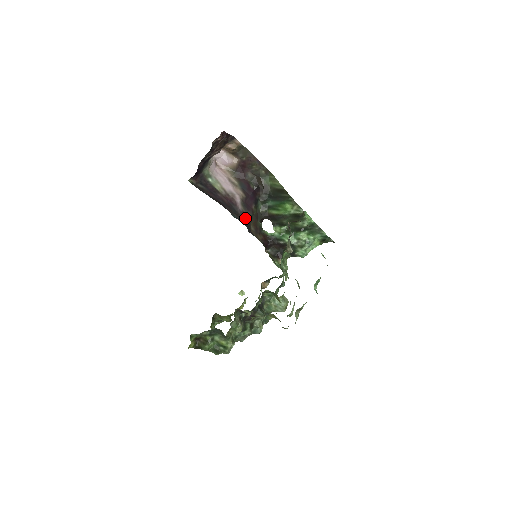
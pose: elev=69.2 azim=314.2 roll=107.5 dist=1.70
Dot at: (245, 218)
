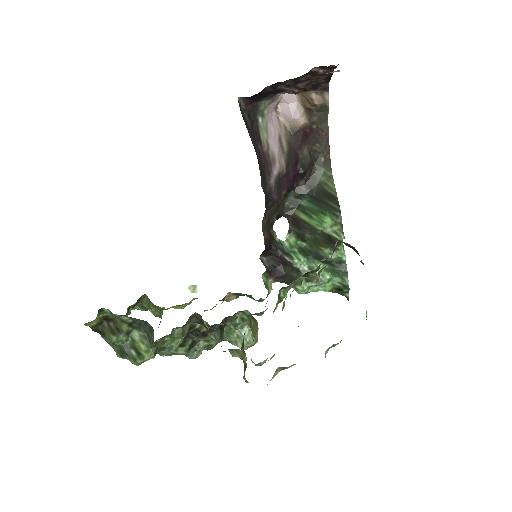
Dot at: (268, 199)
